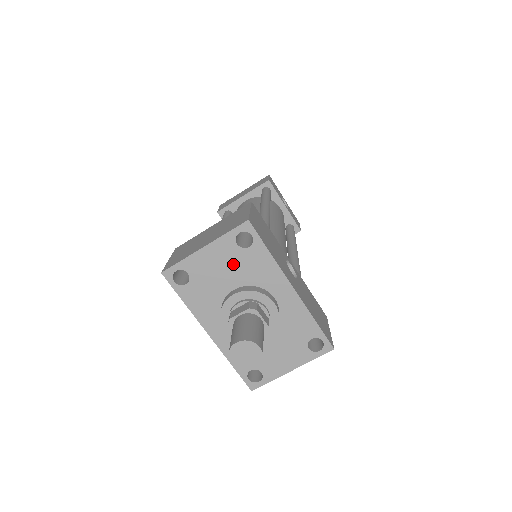
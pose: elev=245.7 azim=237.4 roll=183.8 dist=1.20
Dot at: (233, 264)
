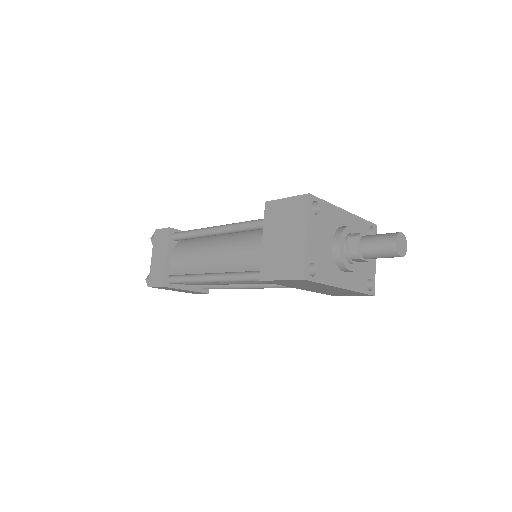
Dot at: (322, 229)
